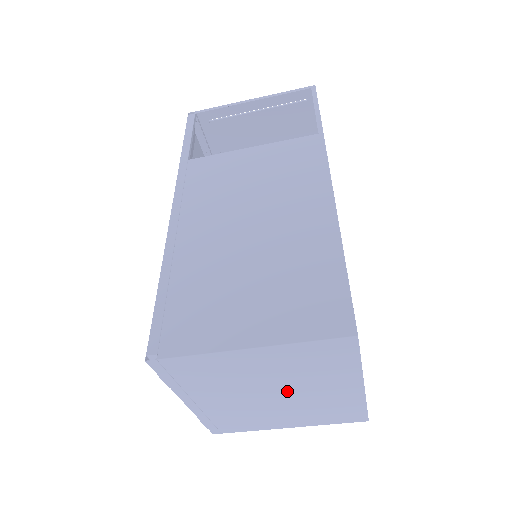
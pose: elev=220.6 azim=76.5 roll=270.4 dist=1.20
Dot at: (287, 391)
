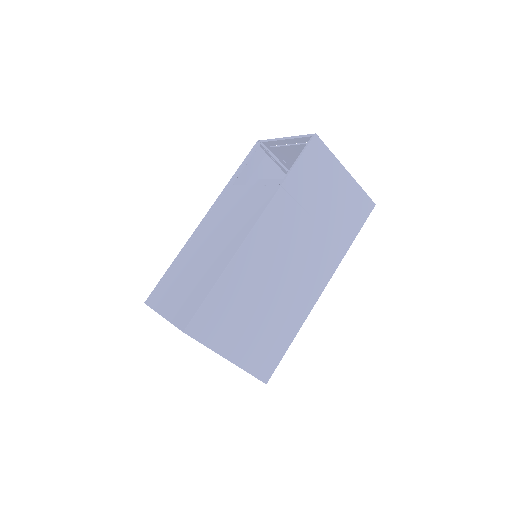
Dot at: occluded
